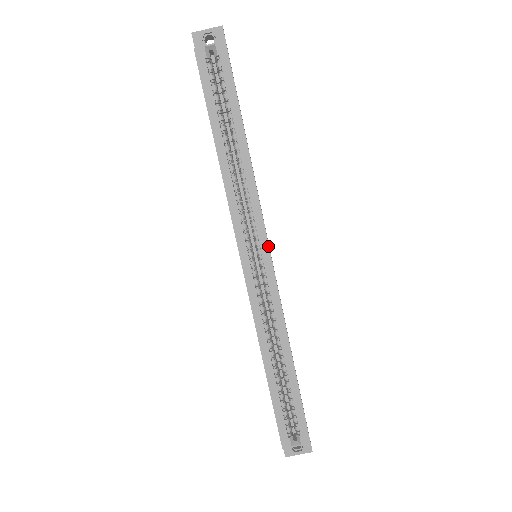
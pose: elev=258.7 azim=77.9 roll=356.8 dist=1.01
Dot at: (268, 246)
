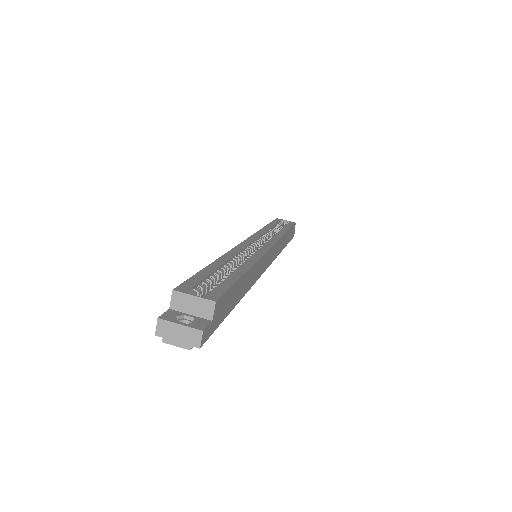
Dot at: (273, 244)
